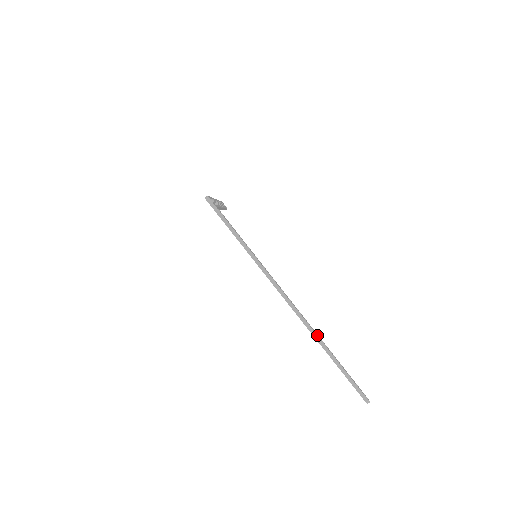
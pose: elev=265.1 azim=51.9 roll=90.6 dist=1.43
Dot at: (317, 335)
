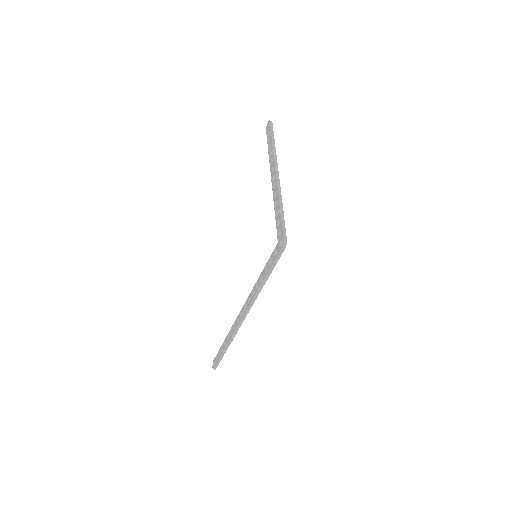
Dot at: occluded
